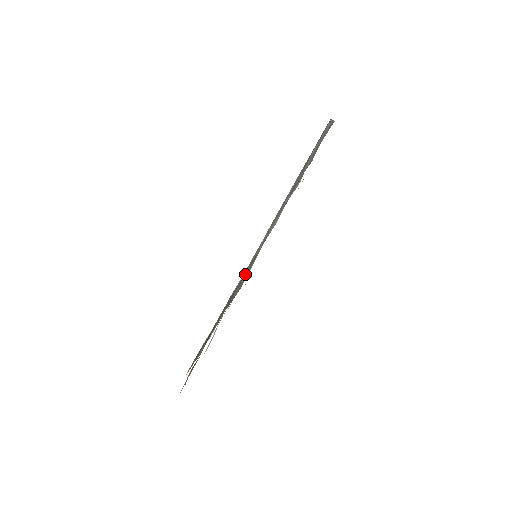
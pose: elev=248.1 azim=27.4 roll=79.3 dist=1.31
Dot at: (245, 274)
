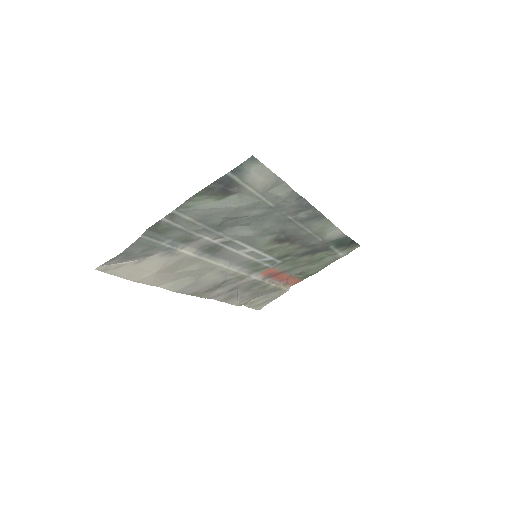
Dot at: (302, 244)
